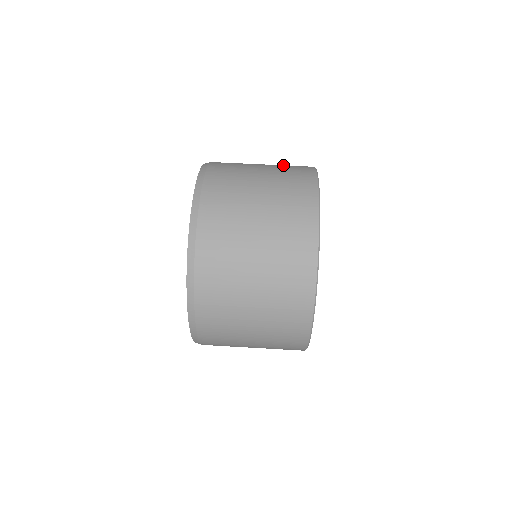
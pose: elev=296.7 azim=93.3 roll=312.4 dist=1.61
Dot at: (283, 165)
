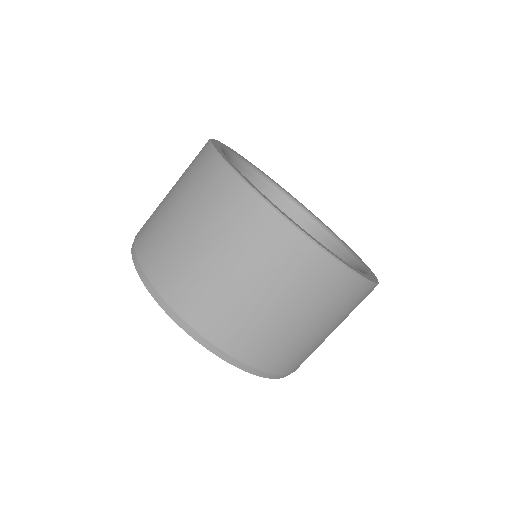
Dot at: (197, 195)
